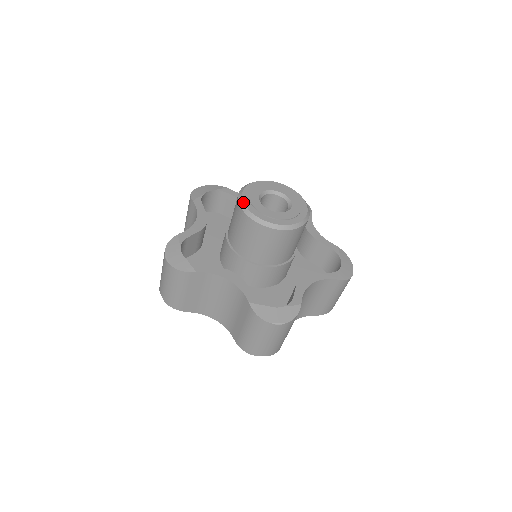
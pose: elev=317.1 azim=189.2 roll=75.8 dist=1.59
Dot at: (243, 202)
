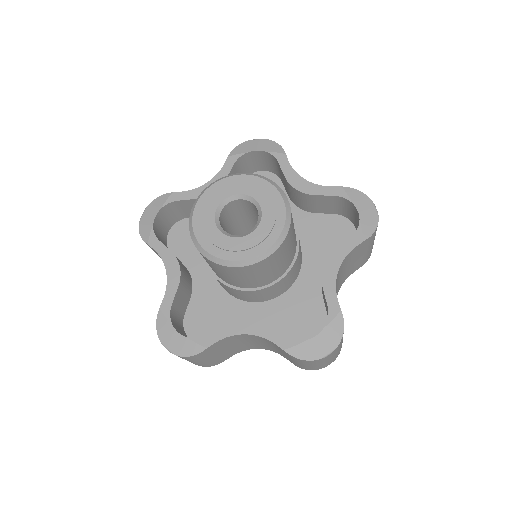
Dot at: (199, 198)
